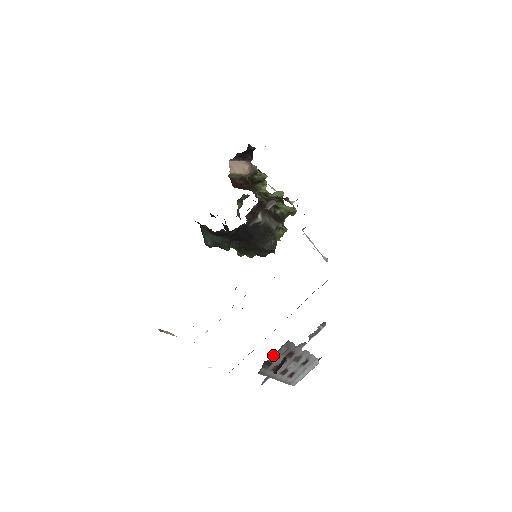
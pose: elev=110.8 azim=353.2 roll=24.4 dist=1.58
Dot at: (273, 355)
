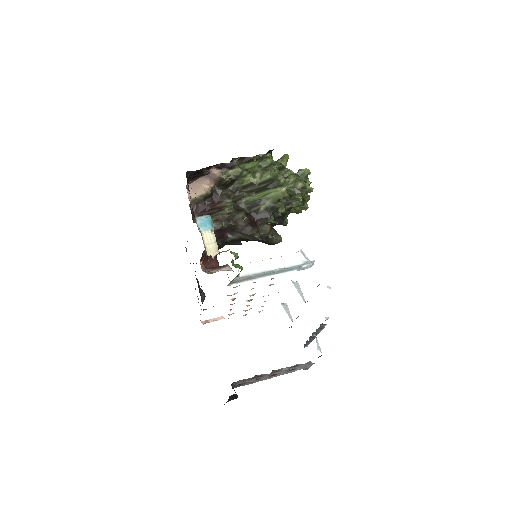
Dot at: (233, 385)
